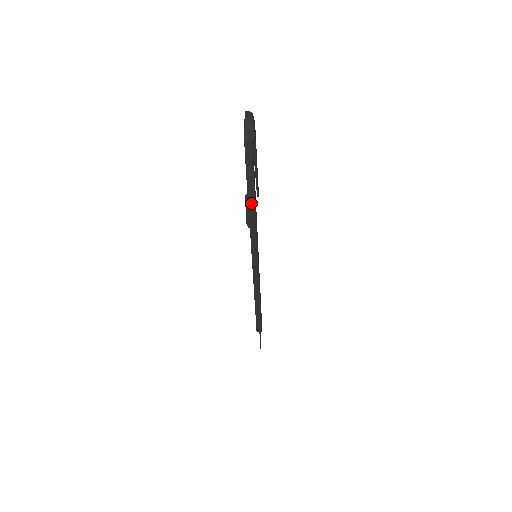
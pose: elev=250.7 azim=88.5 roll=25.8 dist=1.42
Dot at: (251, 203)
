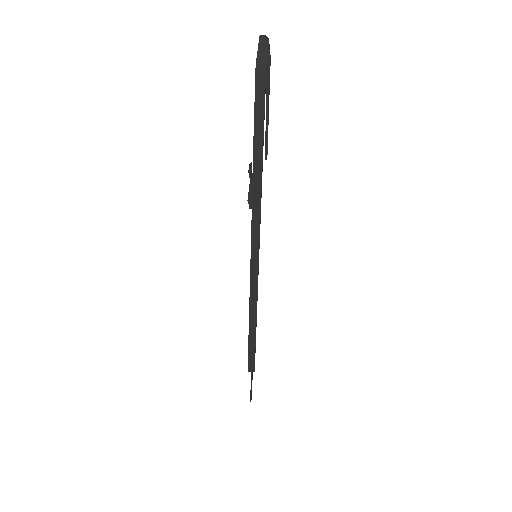
Dot at: (257, 163)
